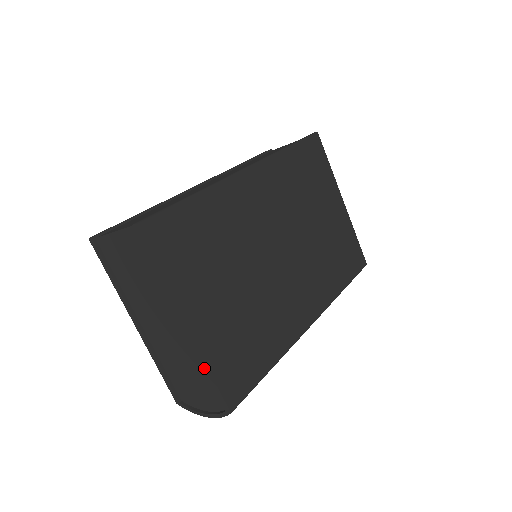
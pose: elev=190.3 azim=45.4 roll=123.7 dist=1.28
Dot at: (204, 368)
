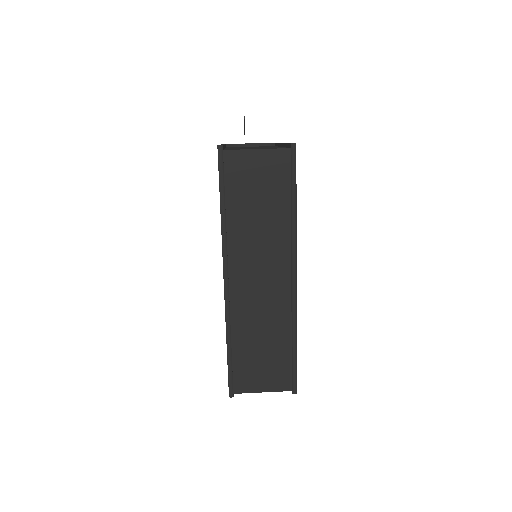
Dot at: occluded
